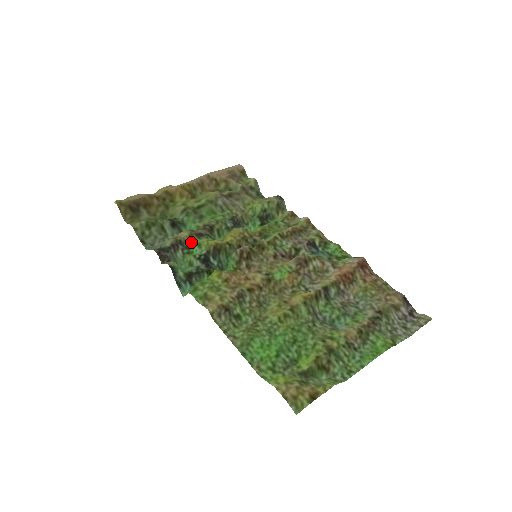
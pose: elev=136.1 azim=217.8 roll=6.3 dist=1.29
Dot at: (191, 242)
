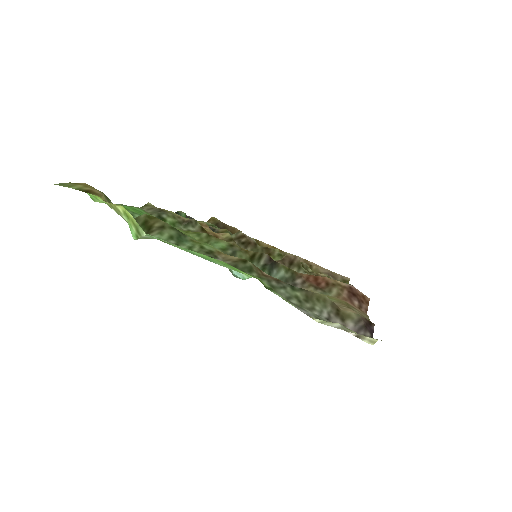
Dot at: occluded
